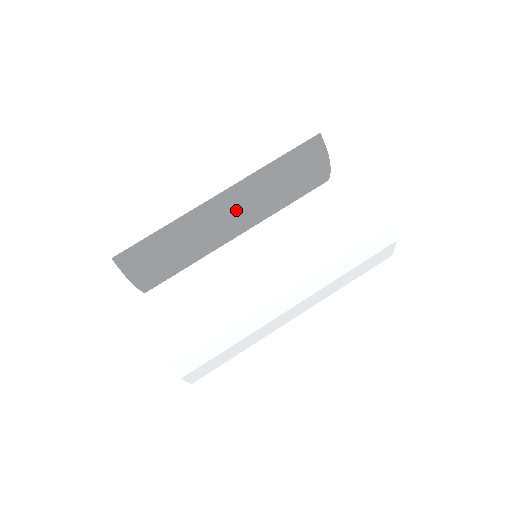
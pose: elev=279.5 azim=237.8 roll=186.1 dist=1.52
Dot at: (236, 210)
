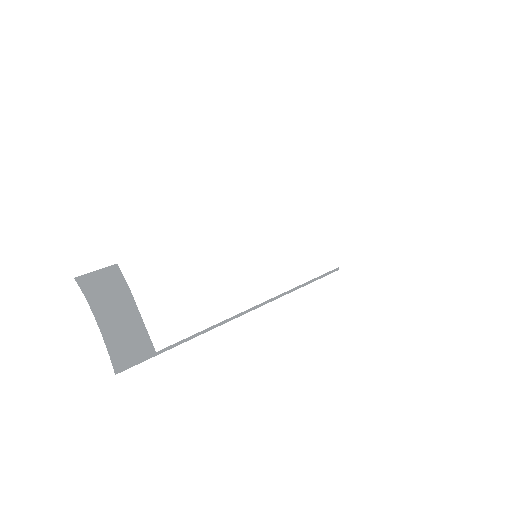
Dot at: occluded
